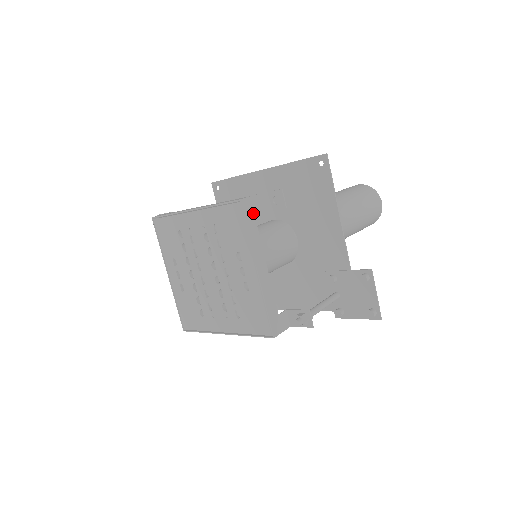
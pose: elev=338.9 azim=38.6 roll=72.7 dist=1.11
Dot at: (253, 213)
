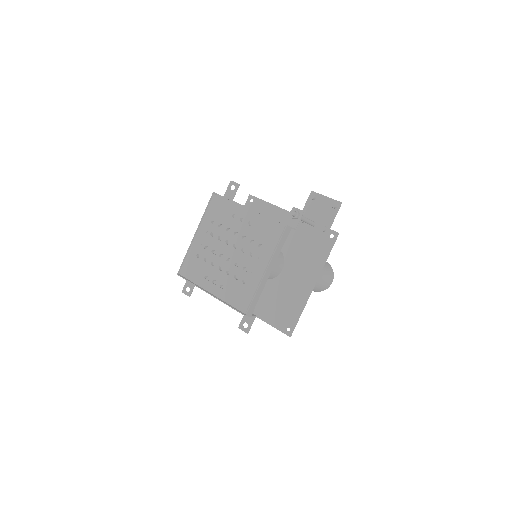
Dot at: occluded
